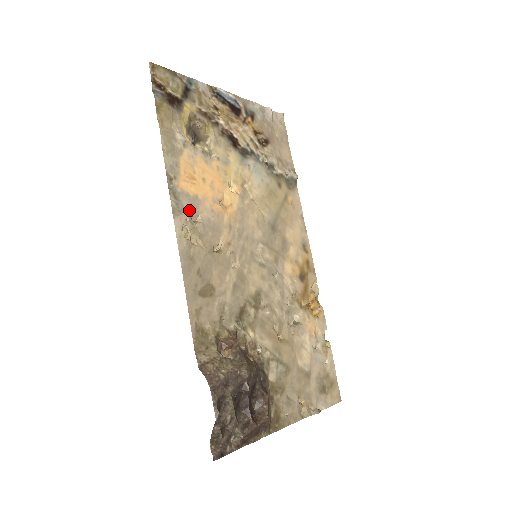
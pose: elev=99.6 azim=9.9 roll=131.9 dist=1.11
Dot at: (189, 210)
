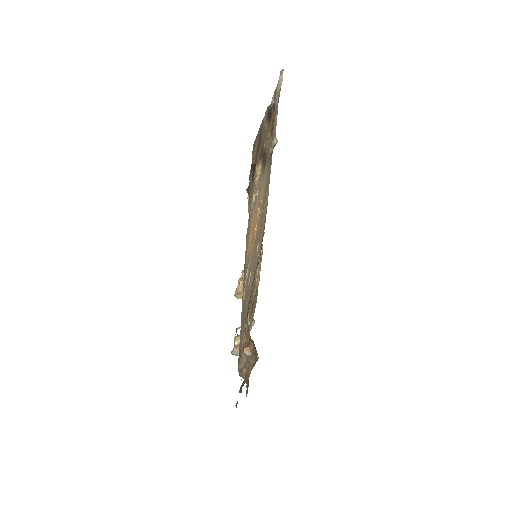
Dot at: (246, 272)
